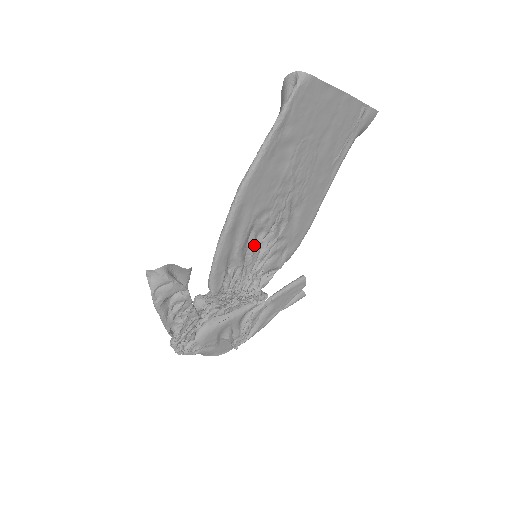
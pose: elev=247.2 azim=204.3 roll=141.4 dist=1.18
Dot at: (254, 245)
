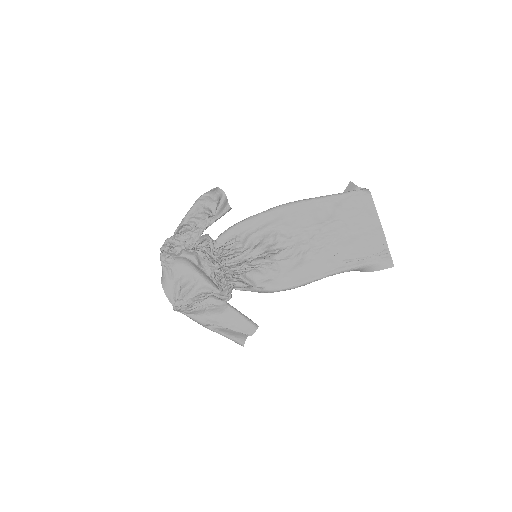
Dot at: (263, 245)
